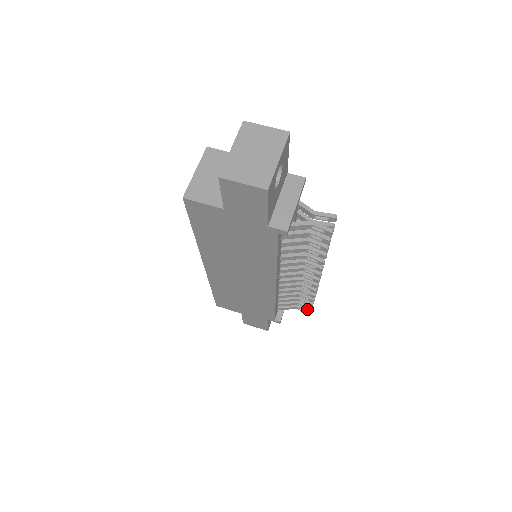
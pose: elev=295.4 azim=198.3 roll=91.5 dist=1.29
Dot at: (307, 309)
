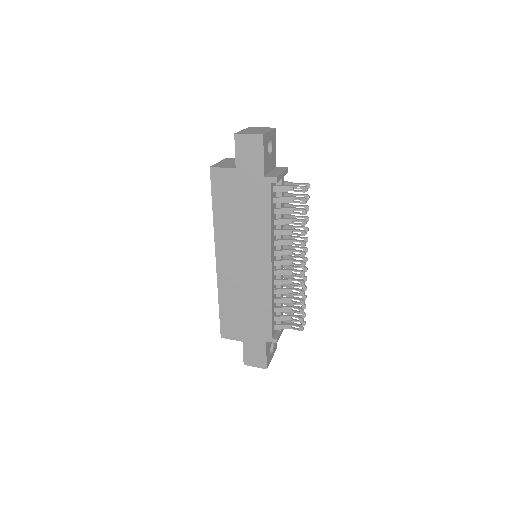
Dot at: occluded
